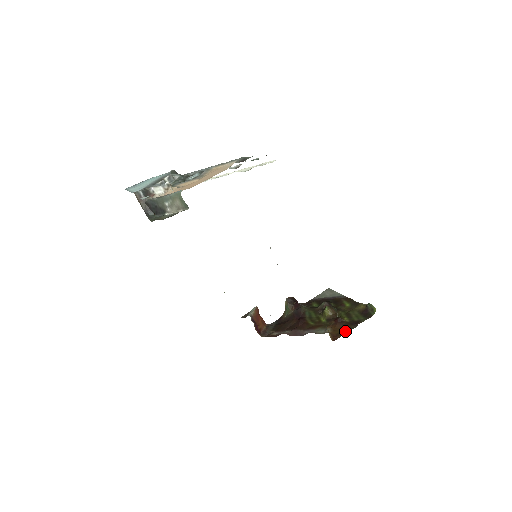
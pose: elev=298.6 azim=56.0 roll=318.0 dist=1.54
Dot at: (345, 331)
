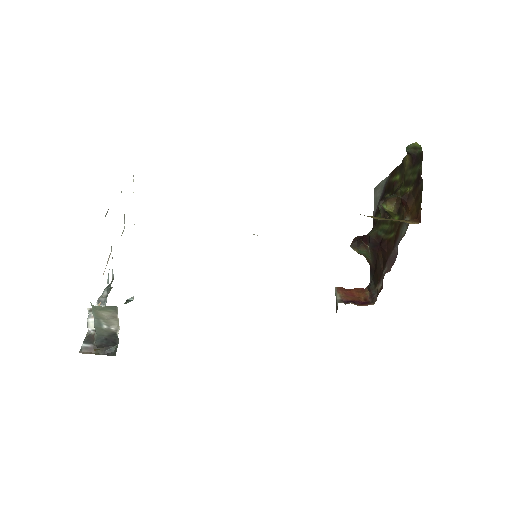
Dot at: (419, 199)
